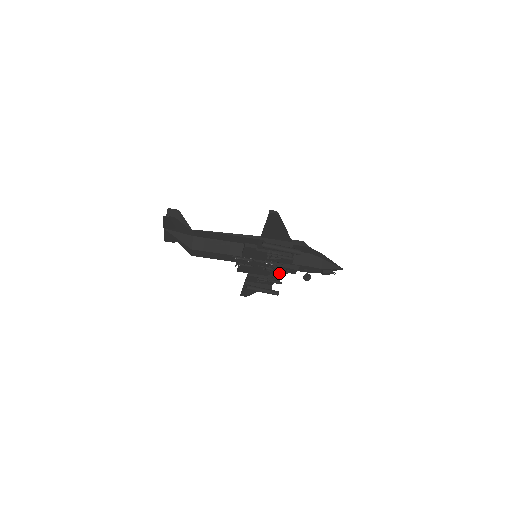
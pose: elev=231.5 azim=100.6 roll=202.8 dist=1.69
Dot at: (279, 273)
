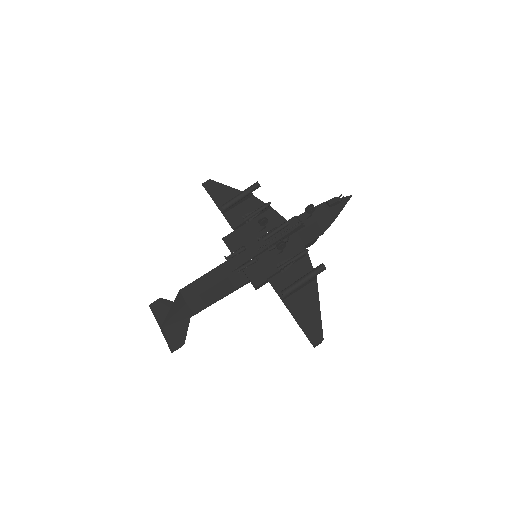
Dot at: (296, 249)
